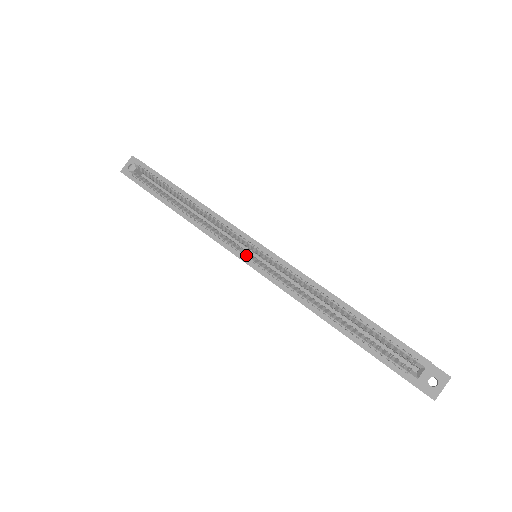
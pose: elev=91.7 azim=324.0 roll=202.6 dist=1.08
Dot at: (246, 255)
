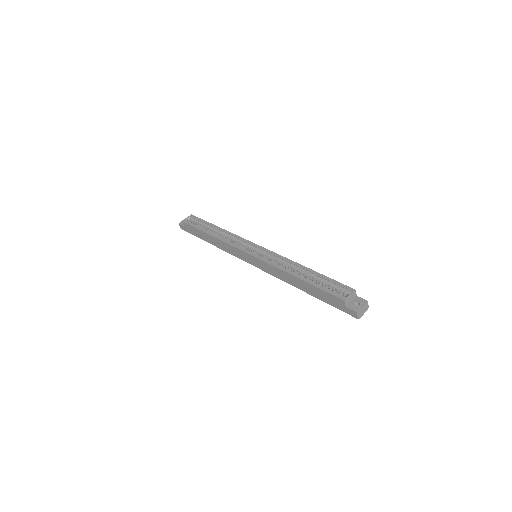
Dot at: (250, 251)
